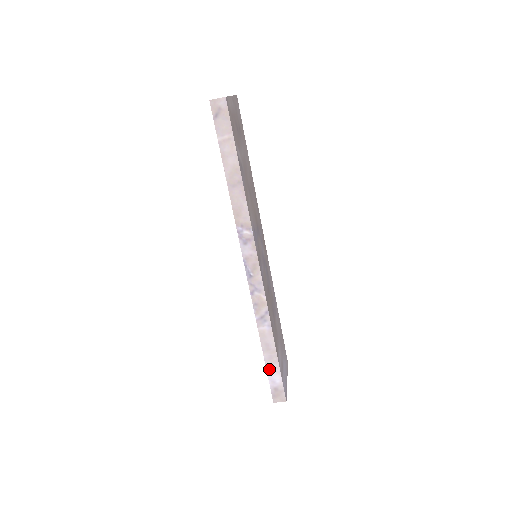
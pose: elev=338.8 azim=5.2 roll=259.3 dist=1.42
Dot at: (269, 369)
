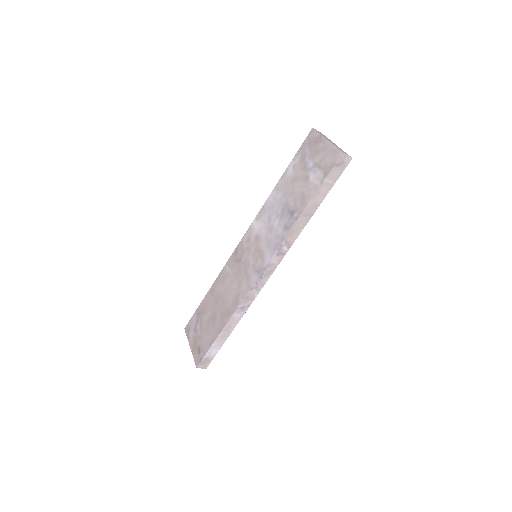
Dot at: (215, 344)
